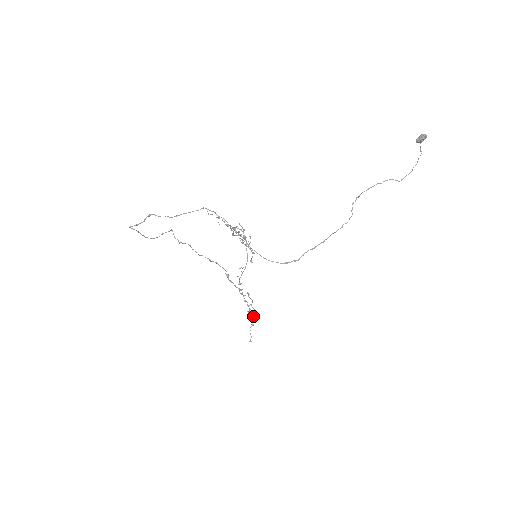
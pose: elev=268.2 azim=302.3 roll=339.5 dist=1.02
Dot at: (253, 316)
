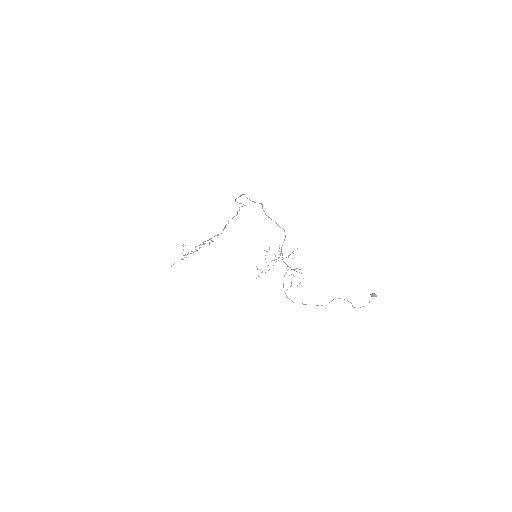
Dot at: occluded
